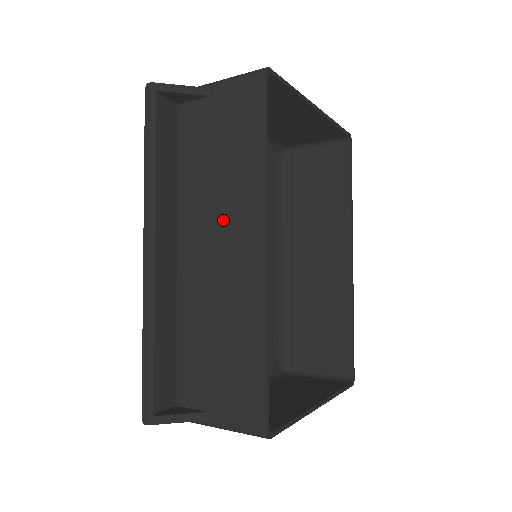
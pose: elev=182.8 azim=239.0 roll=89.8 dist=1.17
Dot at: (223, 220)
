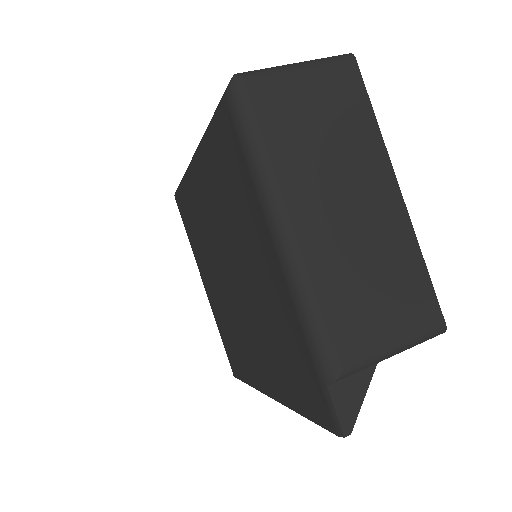
Dot at: occluded
